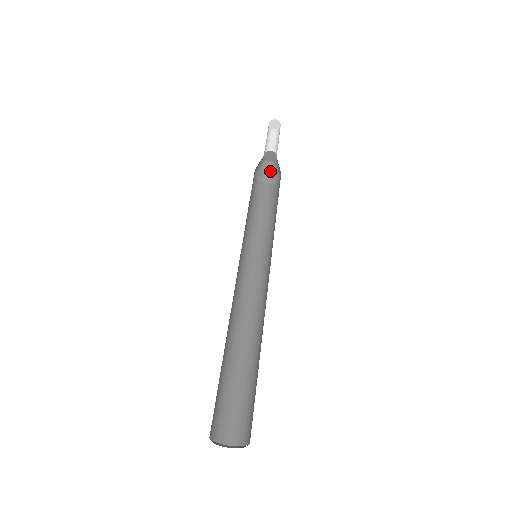
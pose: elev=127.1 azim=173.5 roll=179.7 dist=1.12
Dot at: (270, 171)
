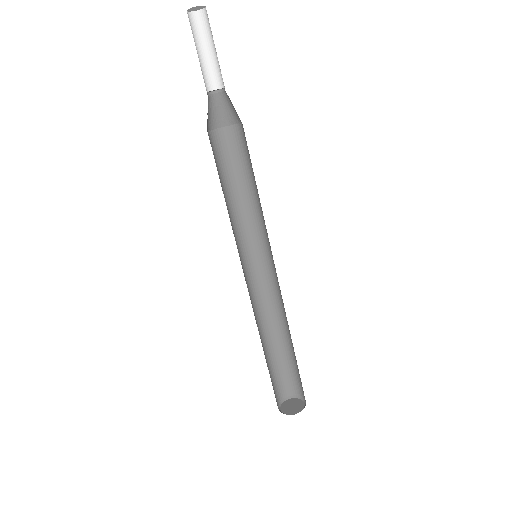
Dot at: (213, 110)
